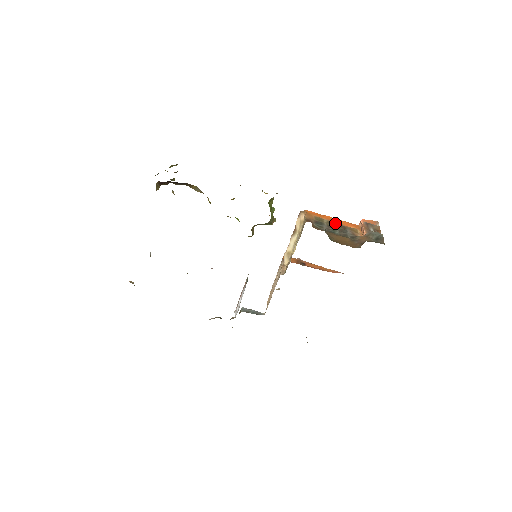
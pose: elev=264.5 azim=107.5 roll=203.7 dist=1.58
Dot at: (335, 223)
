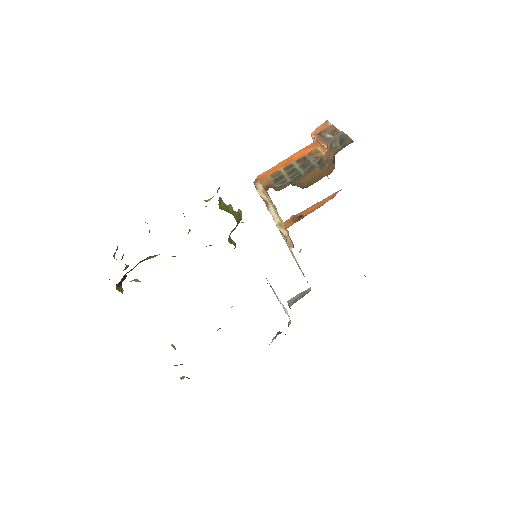
Dot at: (292, 163)
